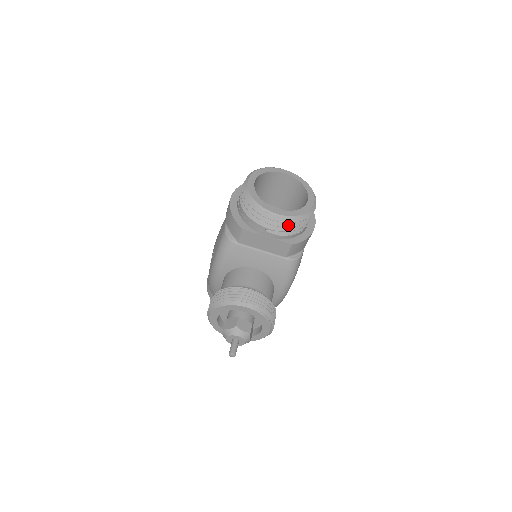
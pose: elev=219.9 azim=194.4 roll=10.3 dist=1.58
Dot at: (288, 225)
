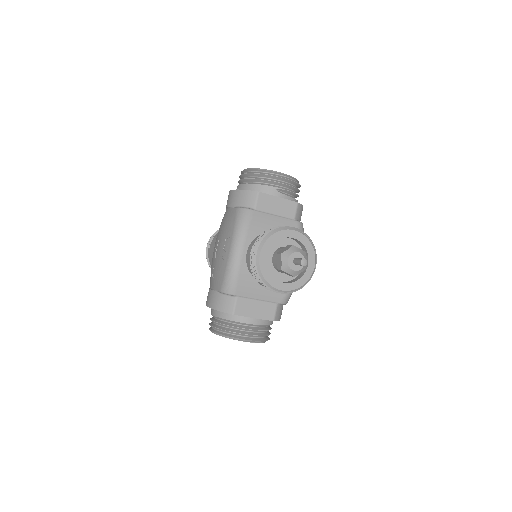
Dot at: (291, 185)
